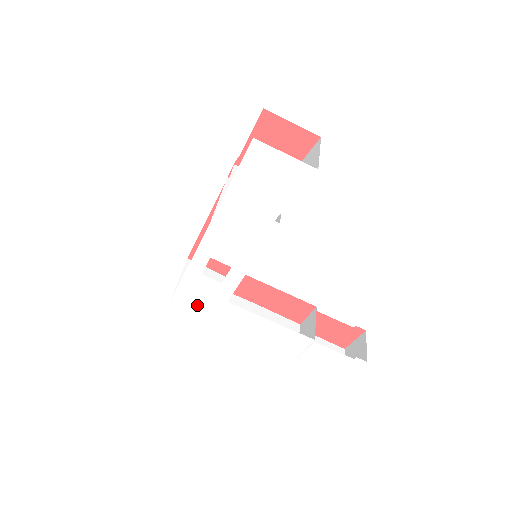
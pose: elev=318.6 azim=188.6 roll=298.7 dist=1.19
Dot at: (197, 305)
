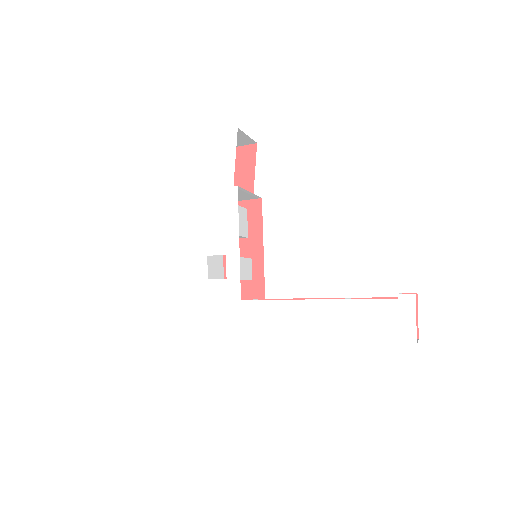
Dot at: (219, 324)
